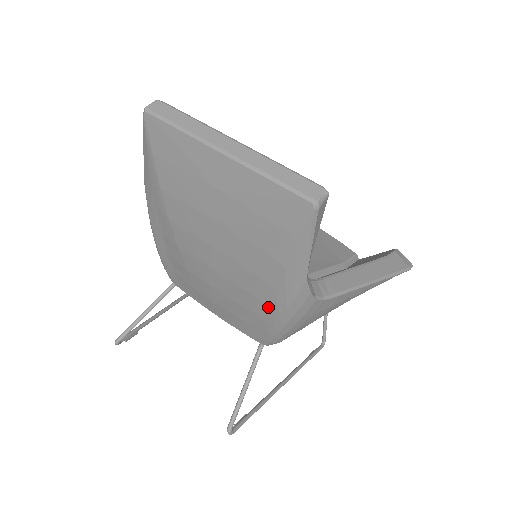
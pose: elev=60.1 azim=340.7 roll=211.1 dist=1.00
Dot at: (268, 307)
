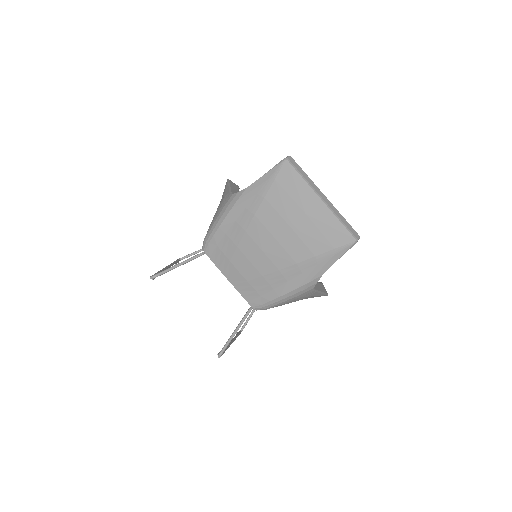
Dot at: (286, 284)
